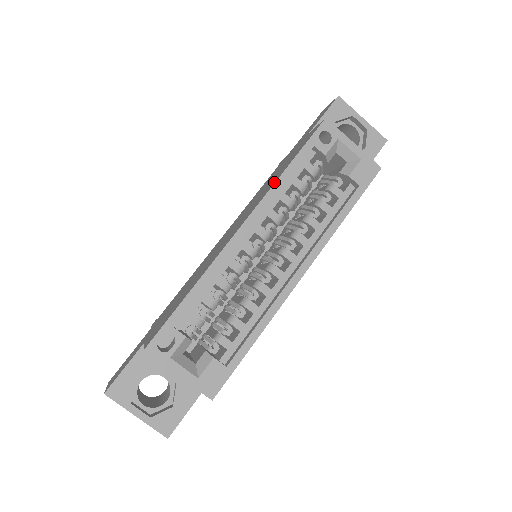
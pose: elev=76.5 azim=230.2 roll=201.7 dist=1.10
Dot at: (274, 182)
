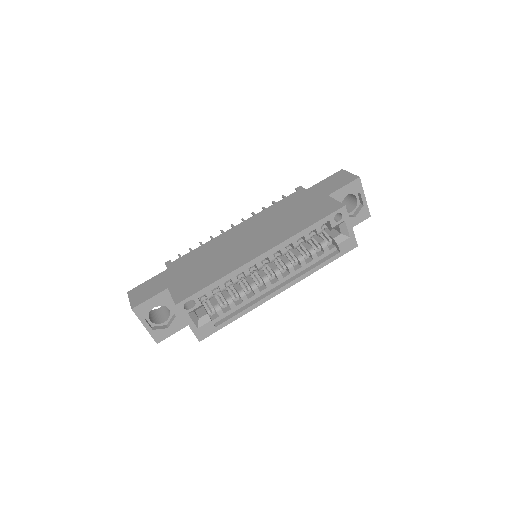
Dot at: (295, 232)
